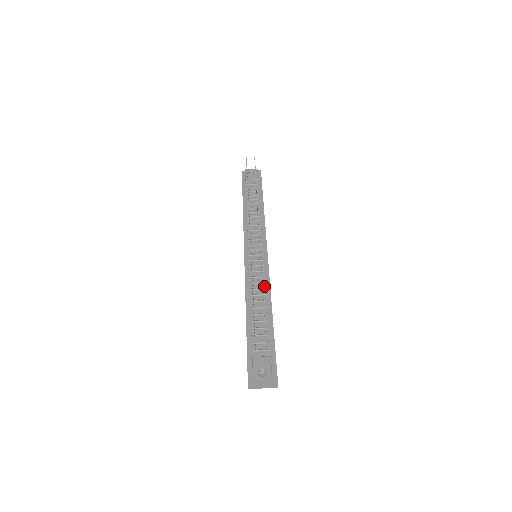
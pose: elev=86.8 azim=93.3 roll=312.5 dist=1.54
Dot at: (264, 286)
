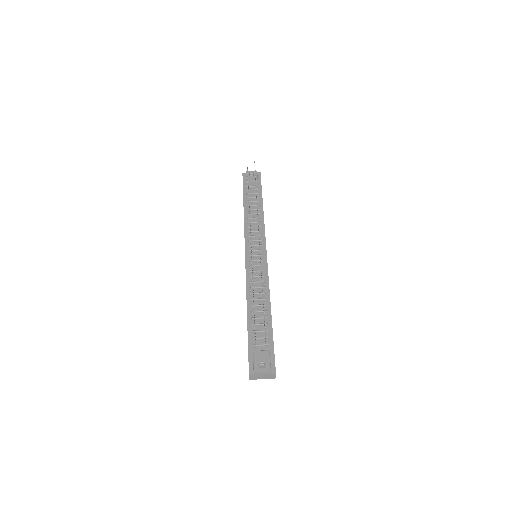
Dot at: (263, 285)
